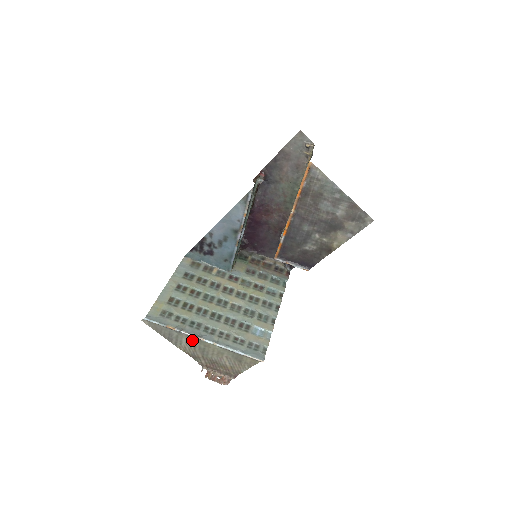
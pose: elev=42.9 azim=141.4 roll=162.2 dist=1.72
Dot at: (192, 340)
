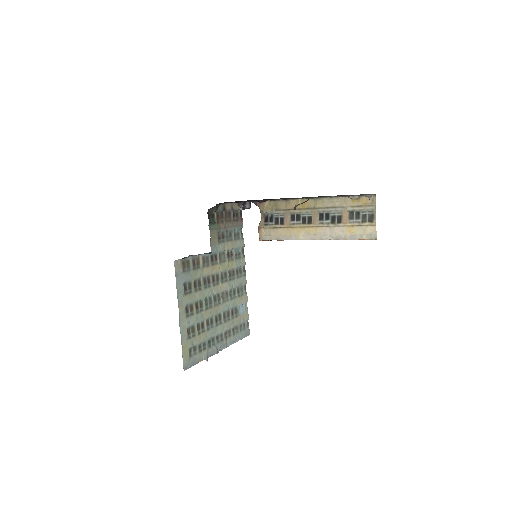
Dot at: occluded
